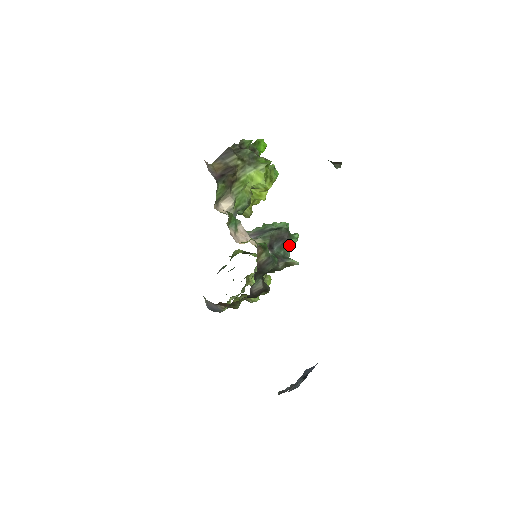
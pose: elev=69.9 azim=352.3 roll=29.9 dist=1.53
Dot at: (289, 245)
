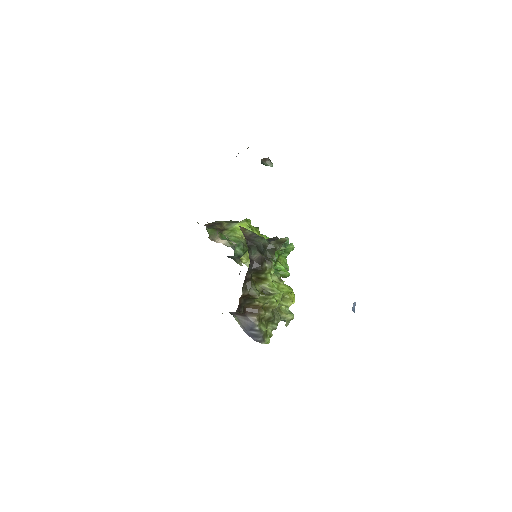
Dot at: occluded
